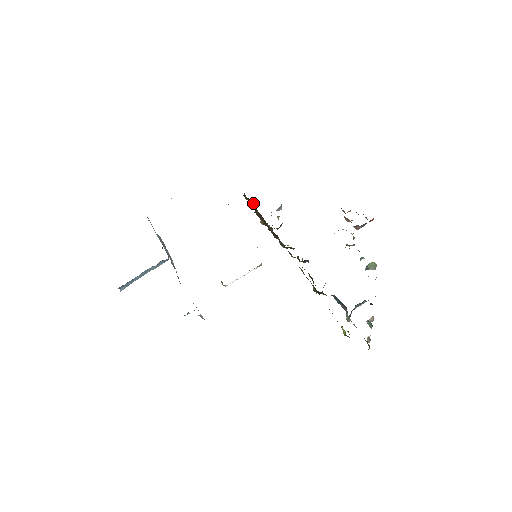
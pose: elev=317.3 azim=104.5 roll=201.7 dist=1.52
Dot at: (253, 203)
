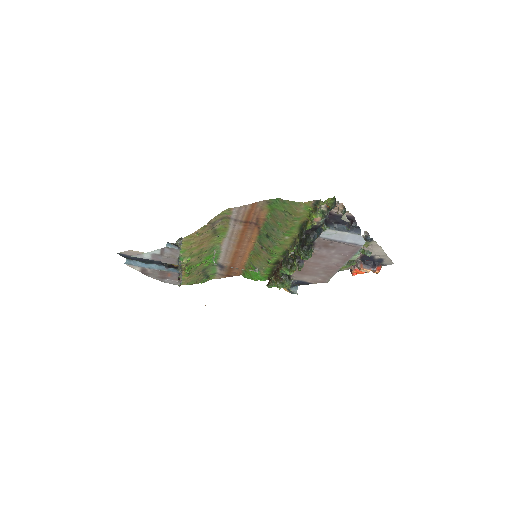
Dot at: occluded
